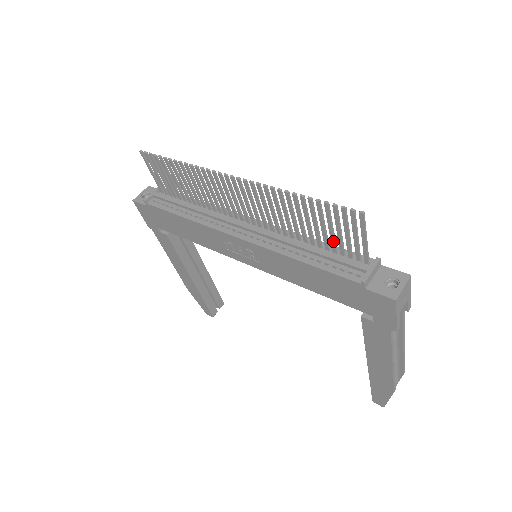
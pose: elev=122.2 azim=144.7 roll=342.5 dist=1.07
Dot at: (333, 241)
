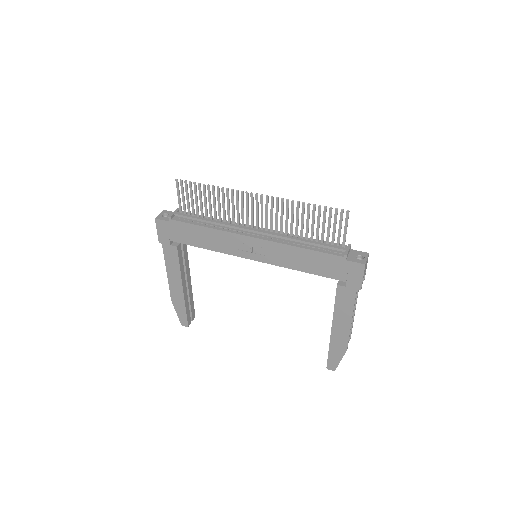
Dot at: (323, 234)
